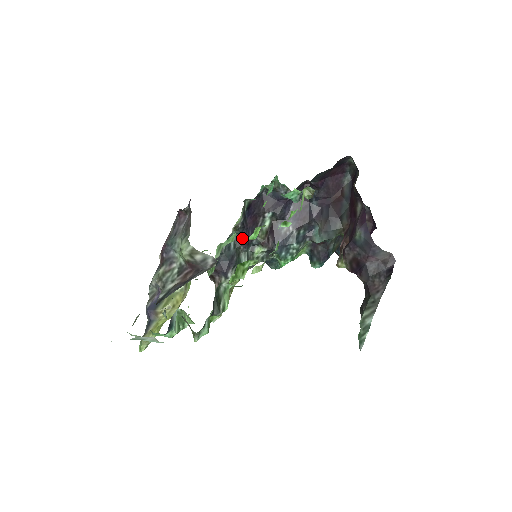
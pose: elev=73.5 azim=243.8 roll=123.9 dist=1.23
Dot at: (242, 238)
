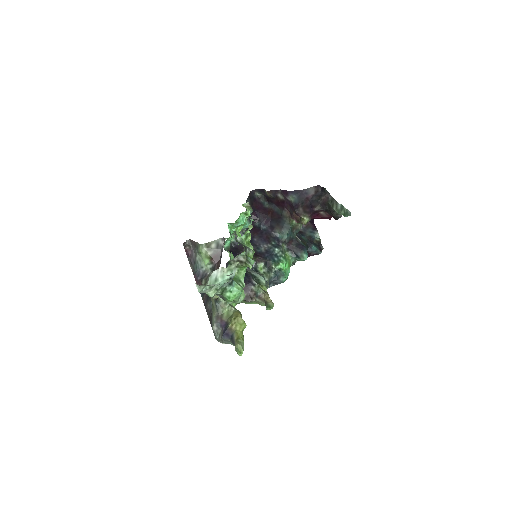
Dot at: occluded
